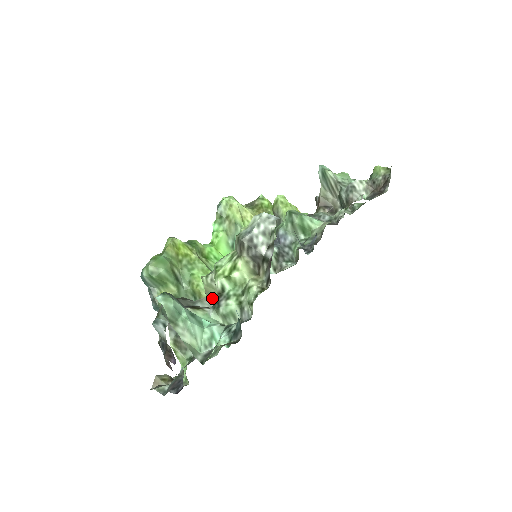
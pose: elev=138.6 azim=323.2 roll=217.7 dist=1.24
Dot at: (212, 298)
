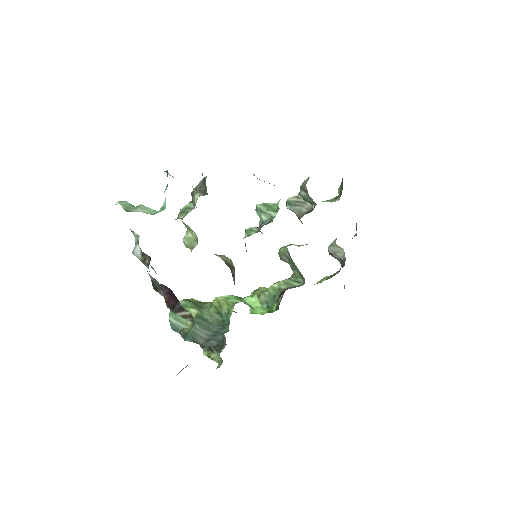
Dot at: occluded
